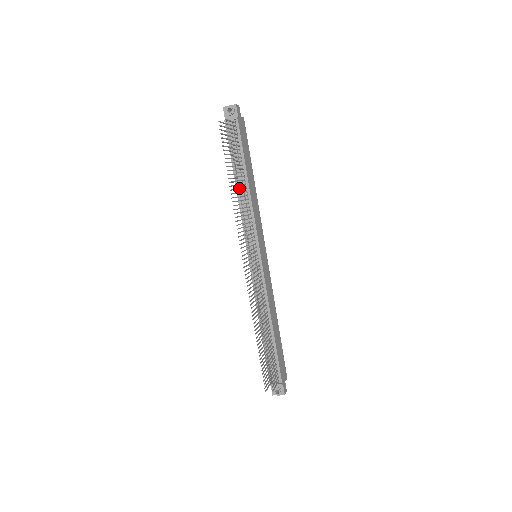
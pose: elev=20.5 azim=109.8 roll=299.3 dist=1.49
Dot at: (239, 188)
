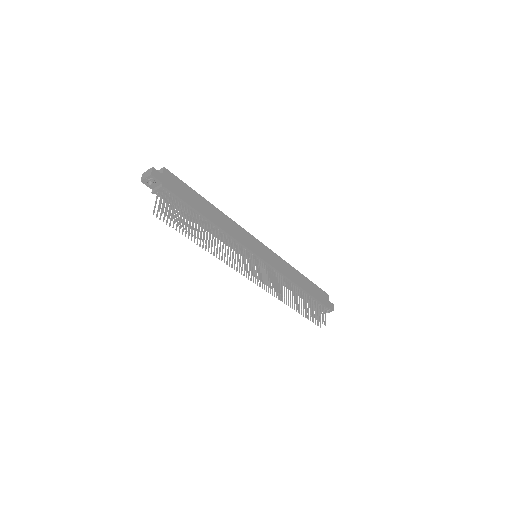
Dot at: (211, 244)
